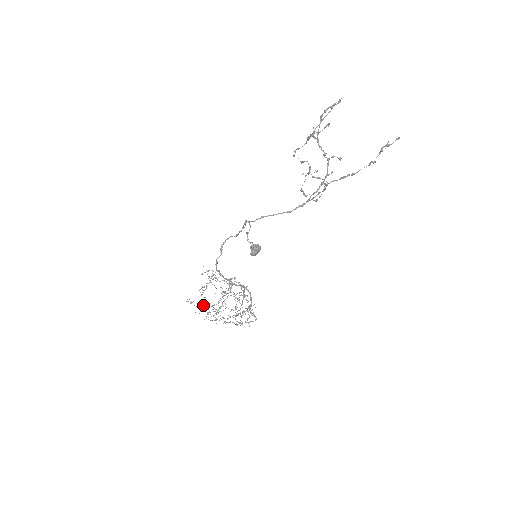
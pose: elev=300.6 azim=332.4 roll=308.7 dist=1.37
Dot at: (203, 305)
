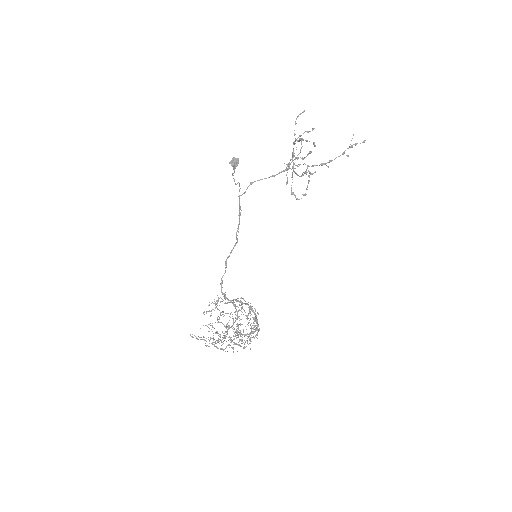
Dot at: occluded
